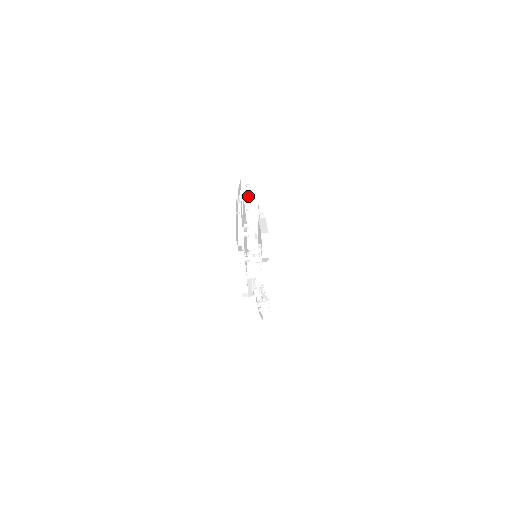
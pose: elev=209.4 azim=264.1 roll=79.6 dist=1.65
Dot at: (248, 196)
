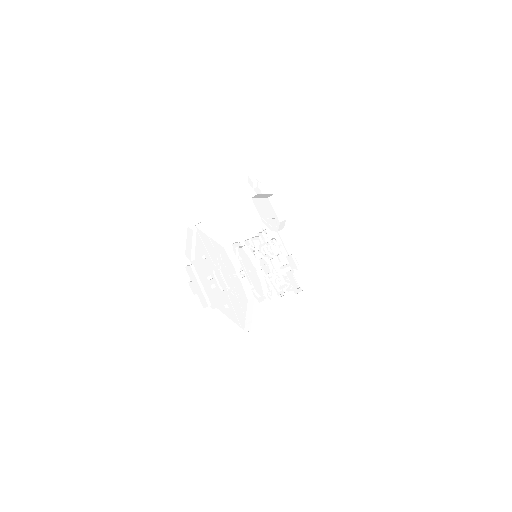
Dot at: (207, 230)
